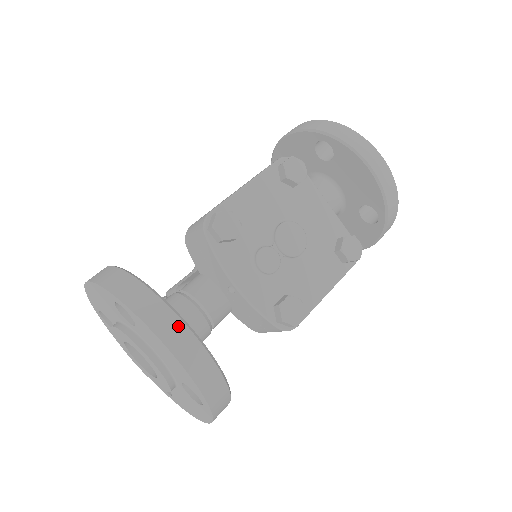
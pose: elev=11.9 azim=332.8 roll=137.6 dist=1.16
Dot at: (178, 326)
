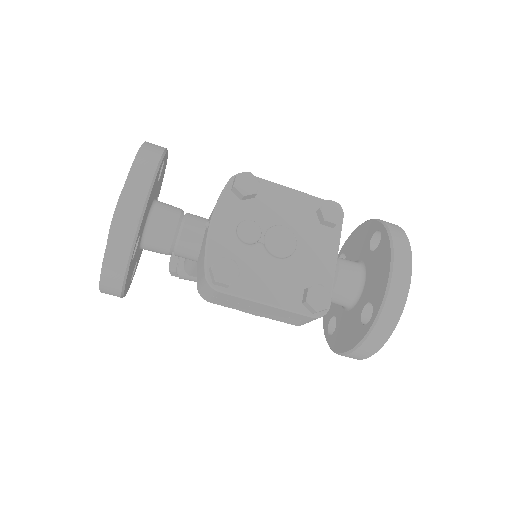
Dot at: (148, 176)
